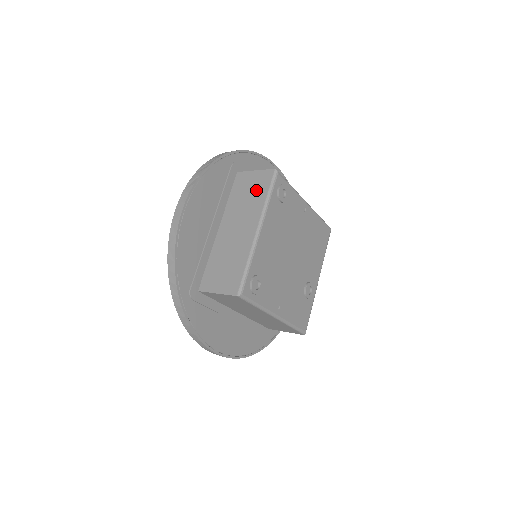
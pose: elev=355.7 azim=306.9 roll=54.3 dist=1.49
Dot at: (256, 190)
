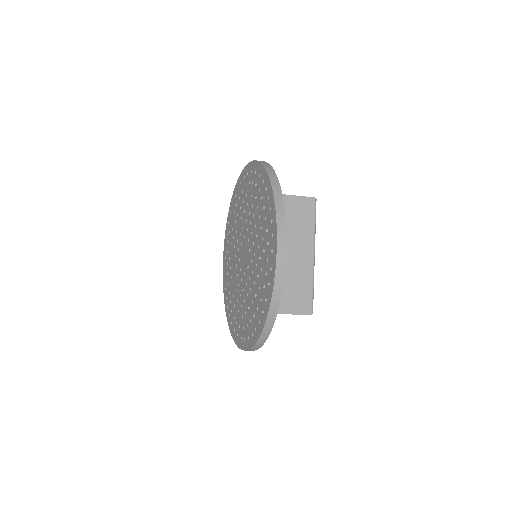
Dot at: (303, 217)
